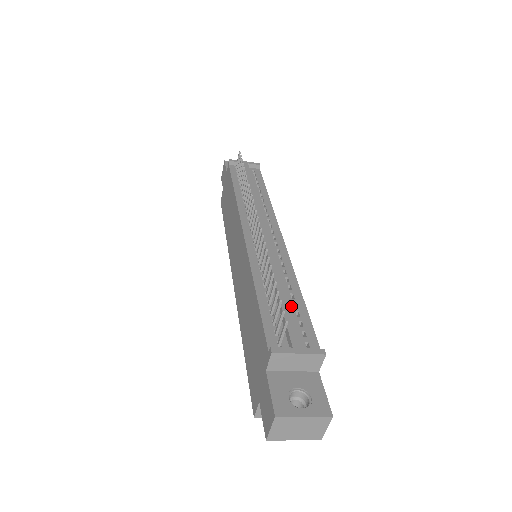
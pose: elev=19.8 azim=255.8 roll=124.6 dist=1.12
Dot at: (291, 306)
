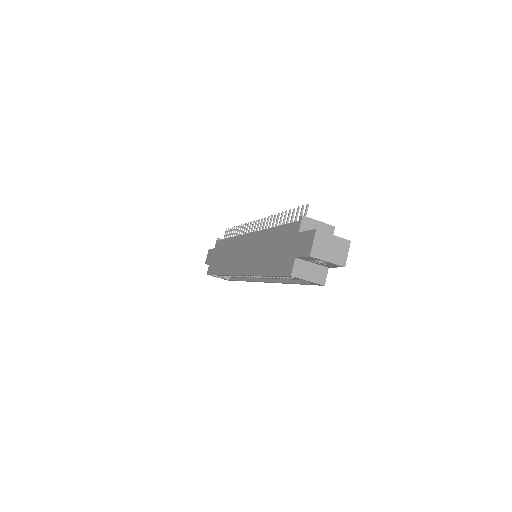
Dot at: occluded
